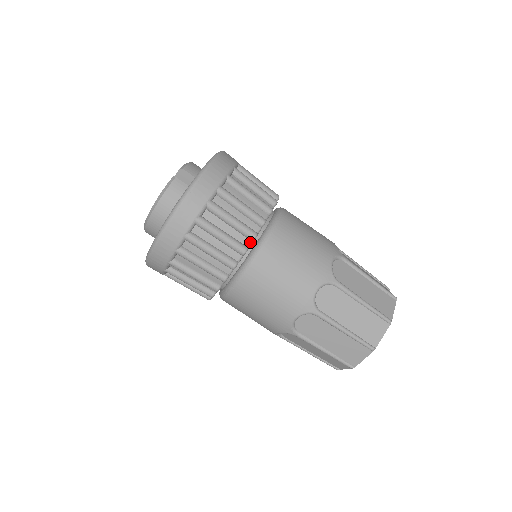
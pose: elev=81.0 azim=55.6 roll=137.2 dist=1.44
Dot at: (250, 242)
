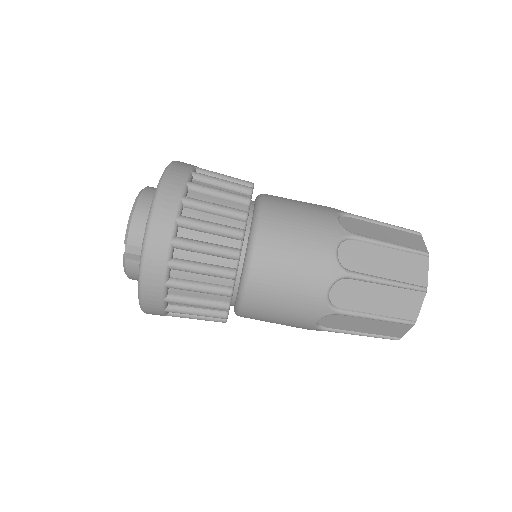
Dot at: occluded
